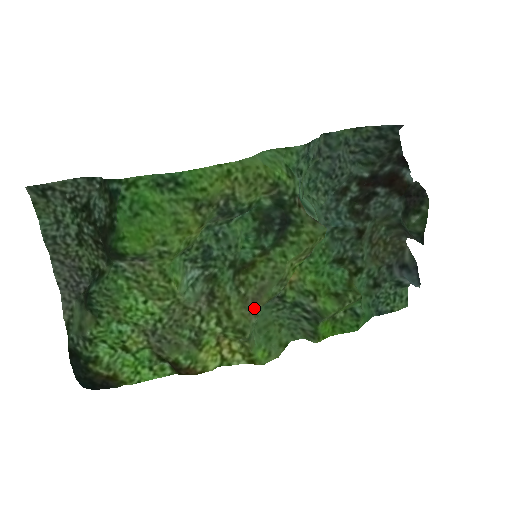
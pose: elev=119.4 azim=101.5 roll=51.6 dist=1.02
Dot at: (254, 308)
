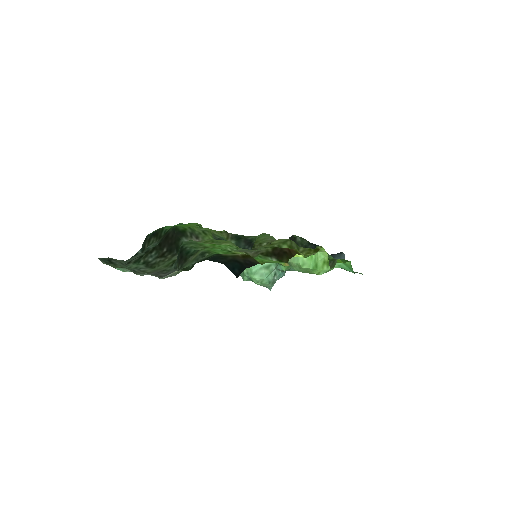
Dot at: occluded
